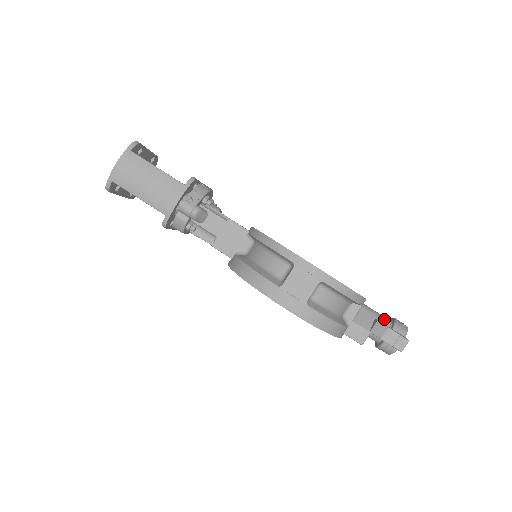
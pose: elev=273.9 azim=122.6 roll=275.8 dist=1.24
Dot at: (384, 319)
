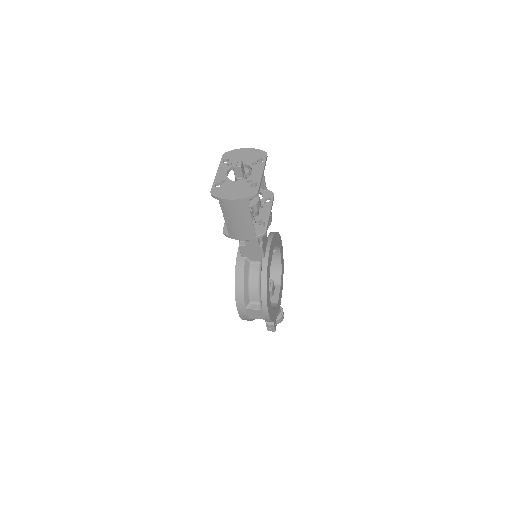
Dot at: (278, 313)
